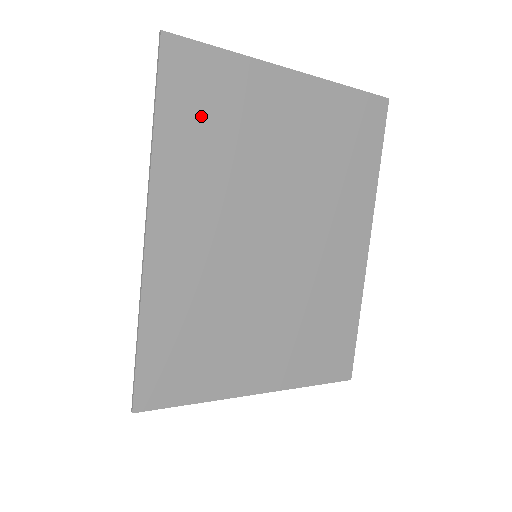
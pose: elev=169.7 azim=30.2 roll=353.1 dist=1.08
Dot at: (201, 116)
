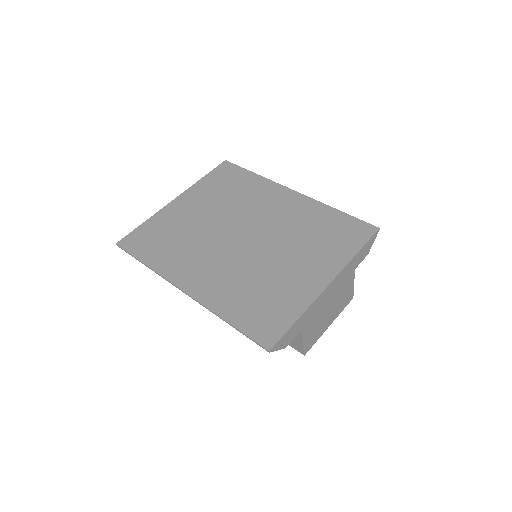
Dot at: (158, 244)
